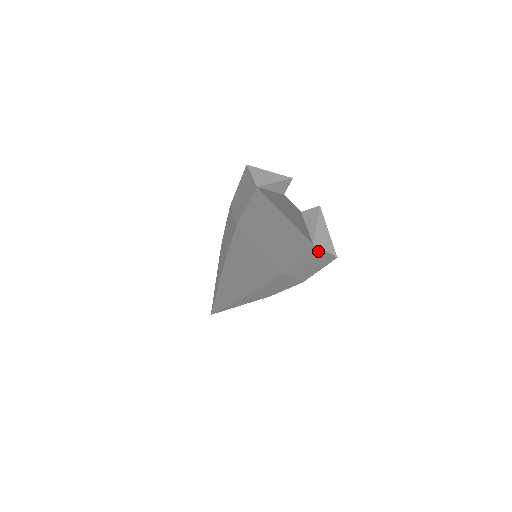
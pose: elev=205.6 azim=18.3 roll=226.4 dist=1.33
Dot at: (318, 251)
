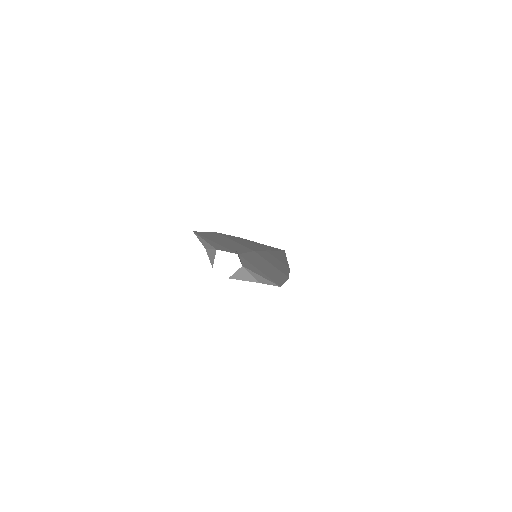
Dot at: occluded
